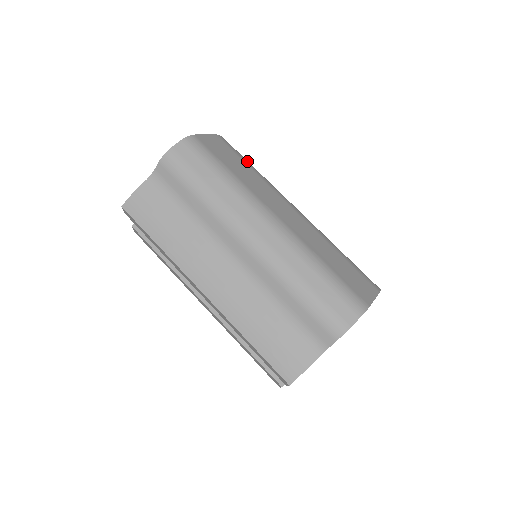
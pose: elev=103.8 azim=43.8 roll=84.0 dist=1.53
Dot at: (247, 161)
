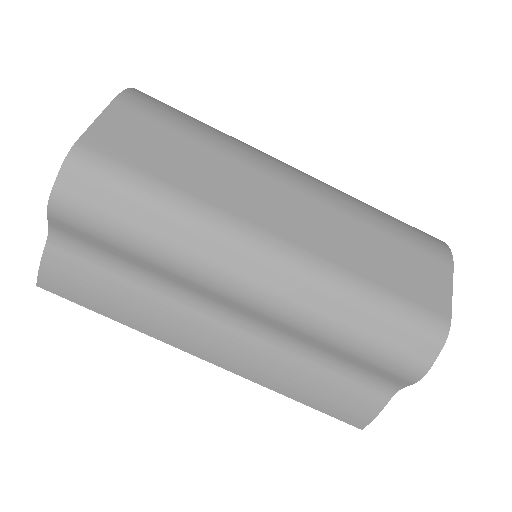
Dot at: (184, 123)
